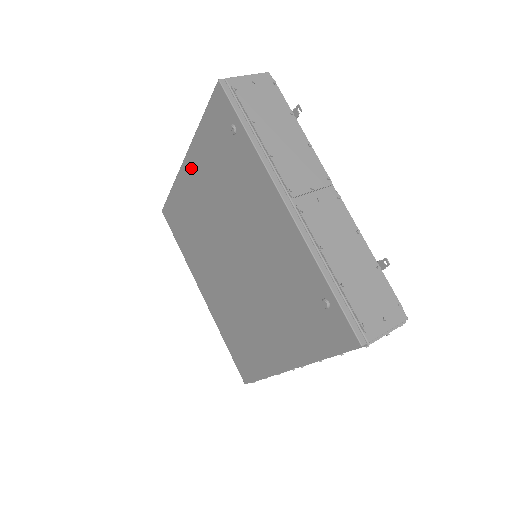
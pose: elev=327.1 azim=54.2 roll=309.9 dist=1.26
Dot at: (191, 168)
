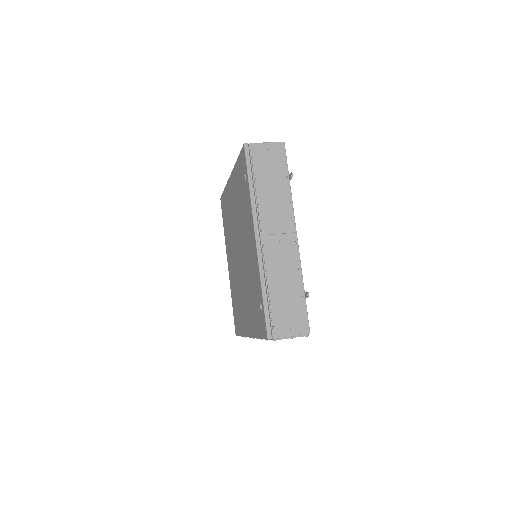
Dot at: (232, 184)
